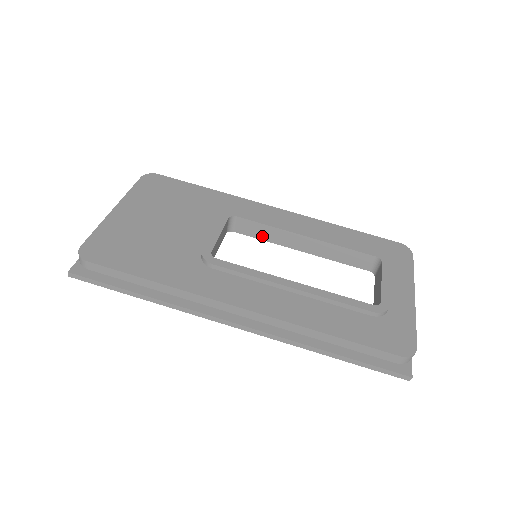
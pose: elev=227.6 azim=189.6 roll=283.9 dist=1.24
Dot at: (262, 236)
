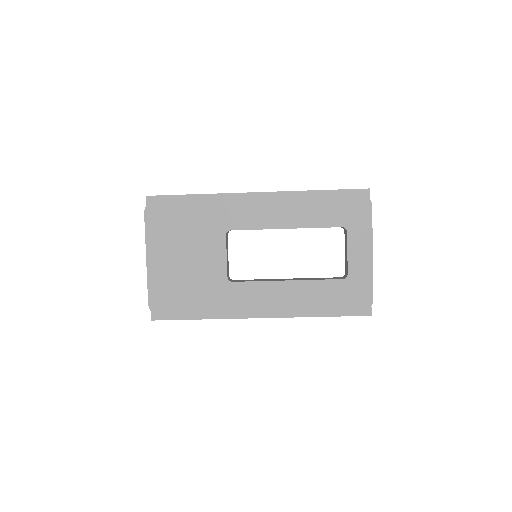
Dot at: occluded
